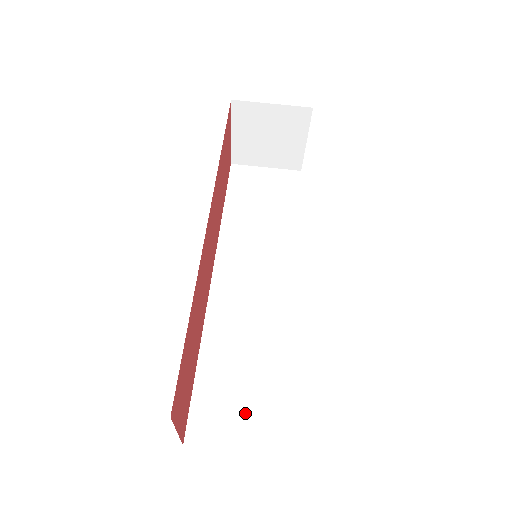
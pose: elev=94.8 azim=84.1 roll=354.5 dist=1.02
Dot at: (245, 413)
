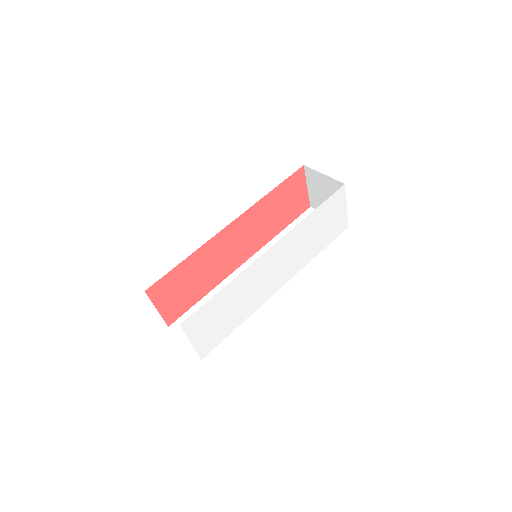
Dot at: occluded
